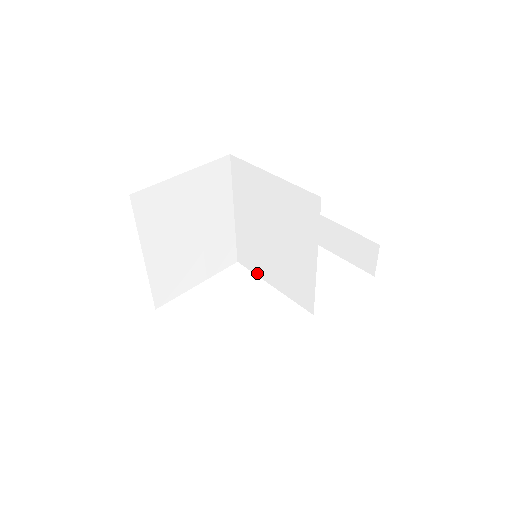
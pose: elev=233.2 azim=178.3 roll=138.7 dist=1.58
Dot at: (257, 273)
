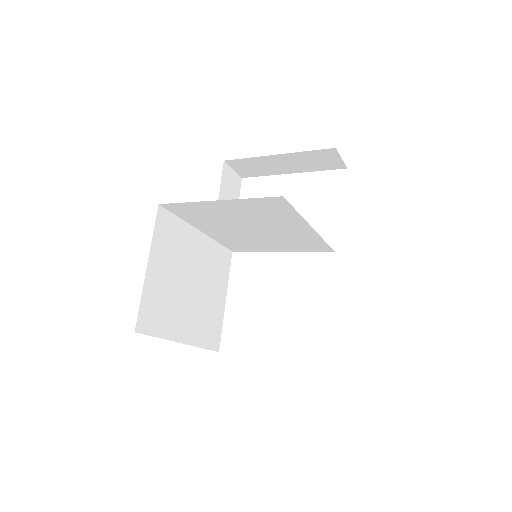
Dot at: (258, 251)
